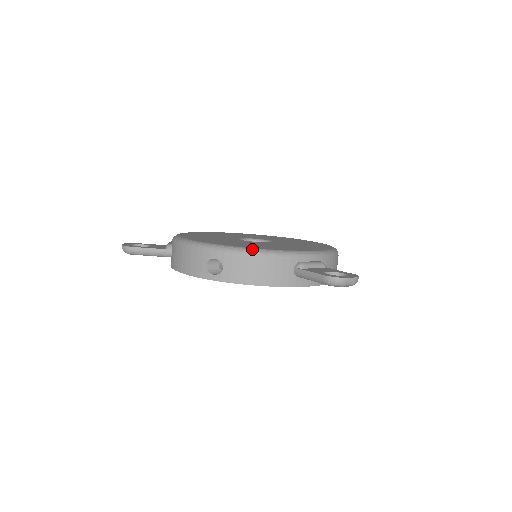
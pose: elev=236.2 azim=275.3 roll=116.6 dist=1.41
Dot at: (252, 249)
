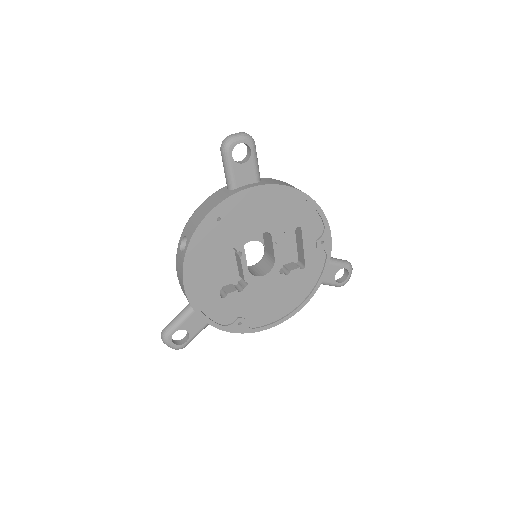
Dot at: occluded
